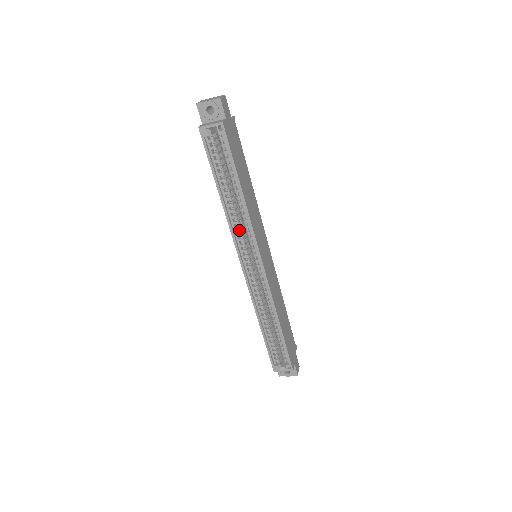
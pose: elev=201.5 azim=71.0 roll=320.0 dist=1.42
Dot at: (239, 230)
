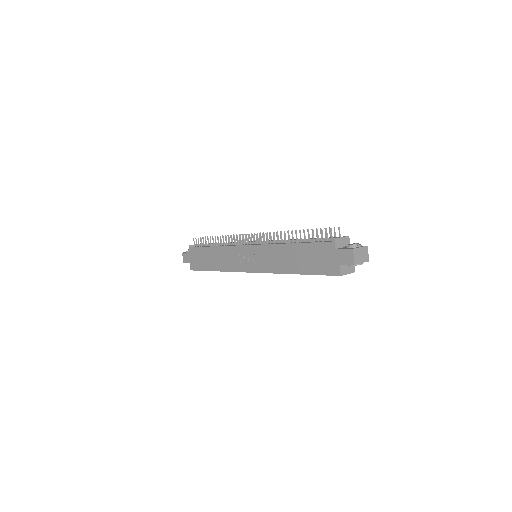
Dot at: occluded
